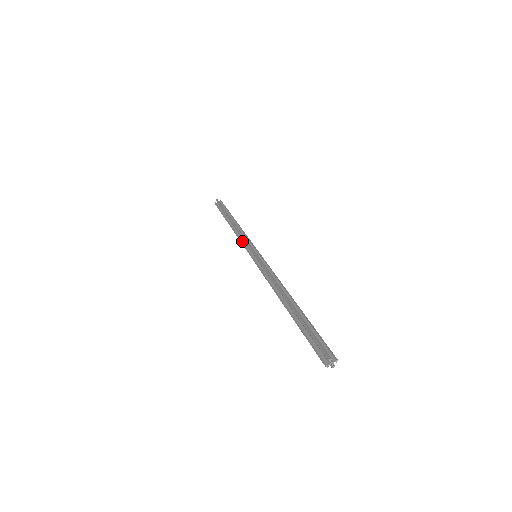
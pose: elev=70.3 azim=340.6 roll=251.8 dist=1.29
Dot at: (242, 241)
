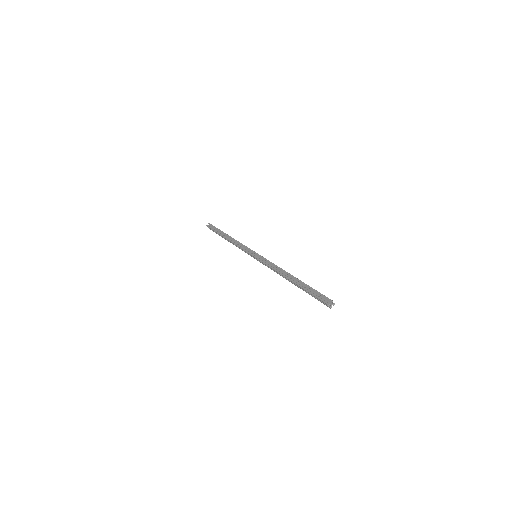
Dot at: (242, 247)
